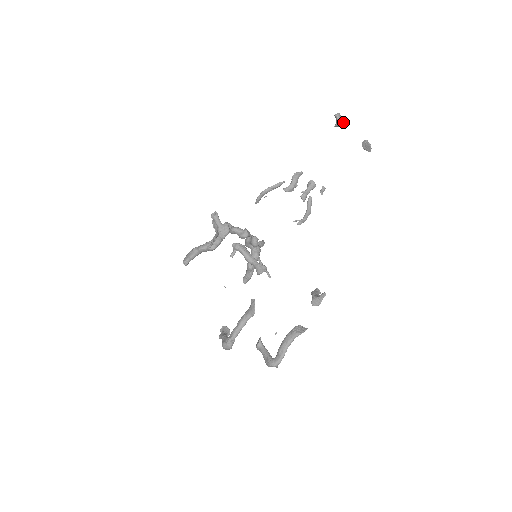
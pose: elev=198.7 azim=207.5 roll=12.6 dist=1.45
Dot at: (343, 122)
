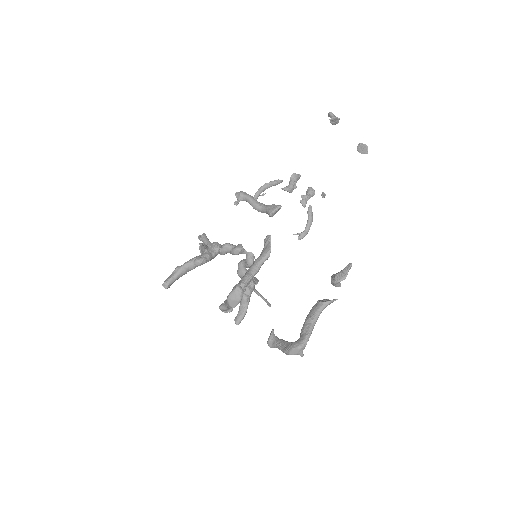
Dot at: (338, 118)
